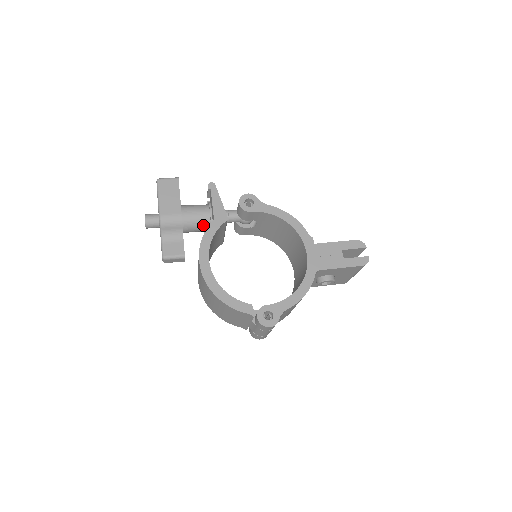
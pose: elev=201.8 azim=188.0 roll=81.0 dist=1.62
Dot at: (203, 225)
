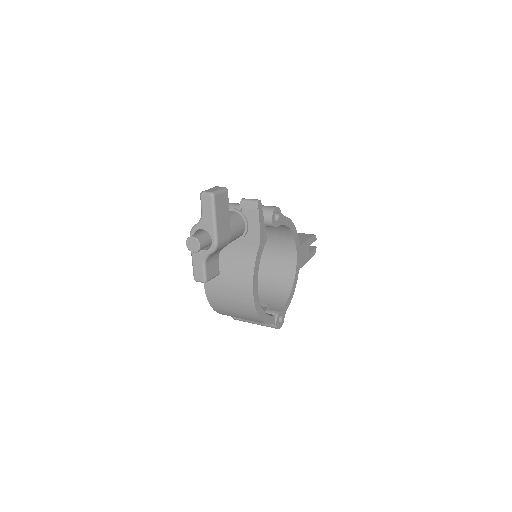
Dot at: occluded
